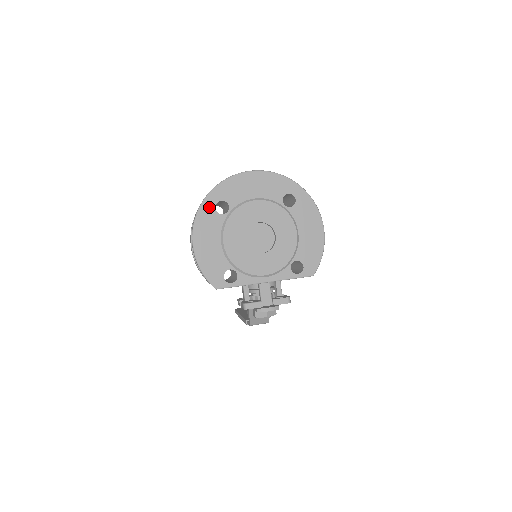
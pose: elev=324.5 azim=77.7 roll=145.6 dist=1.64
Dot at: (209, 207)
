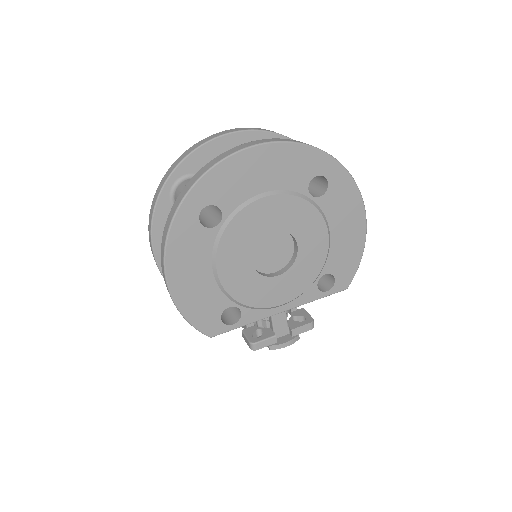
Dot at: (188, 220)
